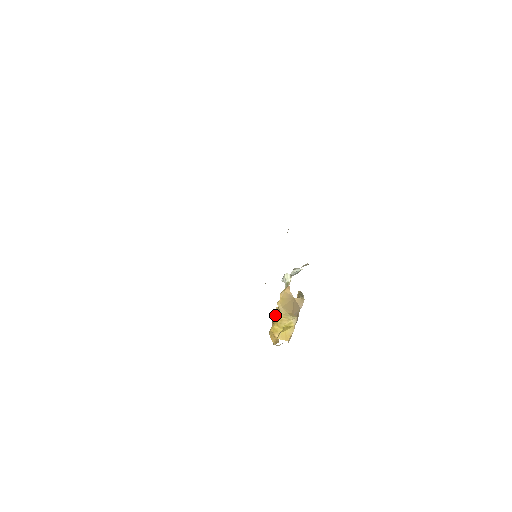
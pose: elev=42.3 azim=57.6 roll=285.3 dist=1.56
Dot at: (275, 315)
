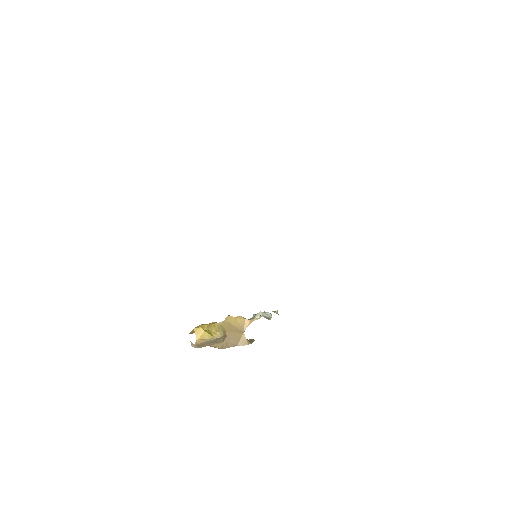
Dot at: occluded
